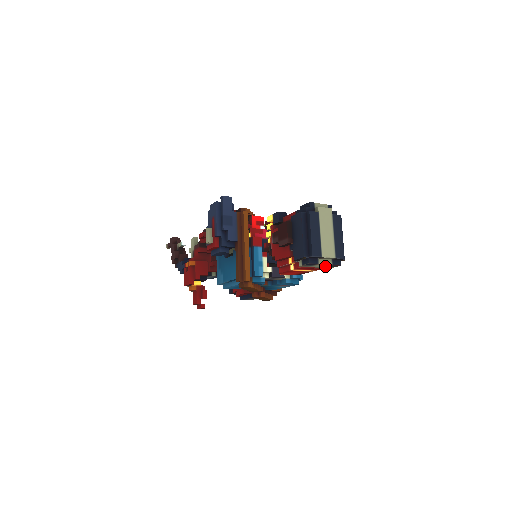
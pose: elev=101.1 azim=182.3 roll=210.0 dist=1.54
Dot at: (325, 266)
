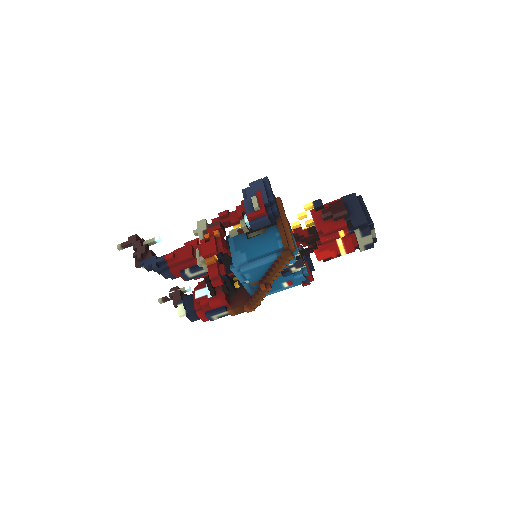
Dot at: (365, 244)
